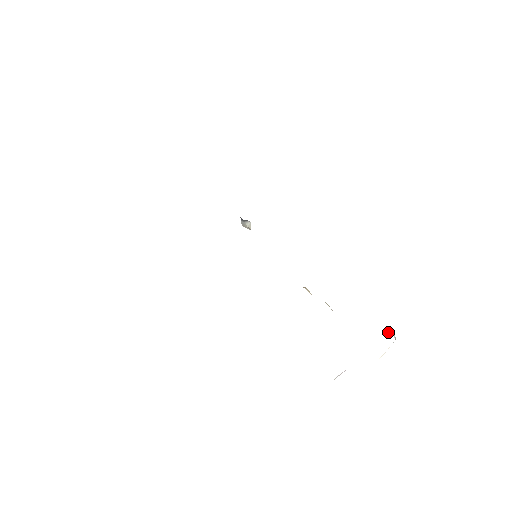
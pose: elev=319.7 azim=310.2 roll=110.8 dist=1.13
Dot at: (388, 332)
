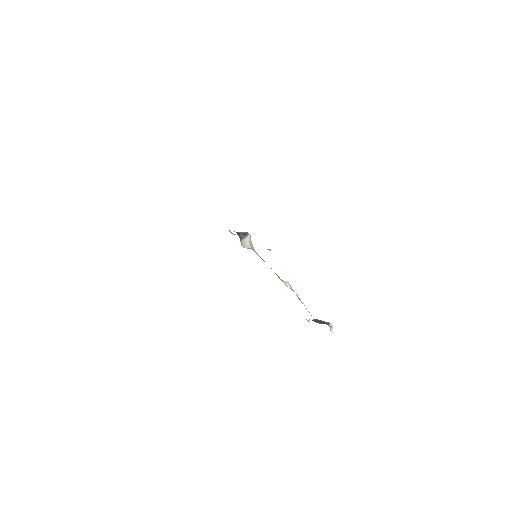
Dot at: (329, 324)
